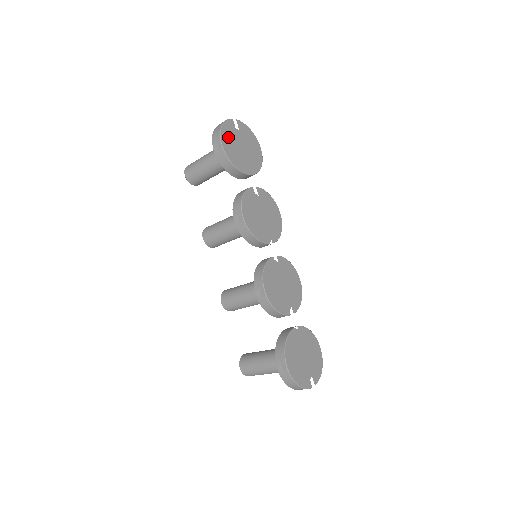
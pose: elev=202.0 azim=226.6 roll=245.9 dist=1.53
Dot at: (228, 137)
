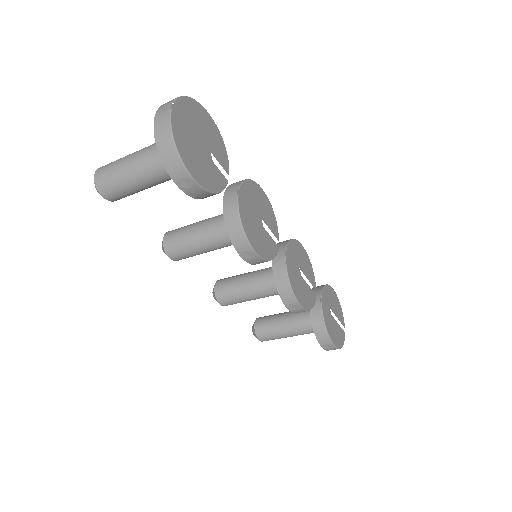
Dot at: (189, 154)
